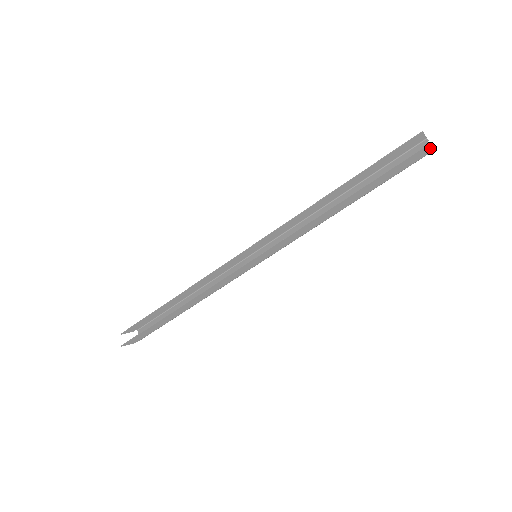
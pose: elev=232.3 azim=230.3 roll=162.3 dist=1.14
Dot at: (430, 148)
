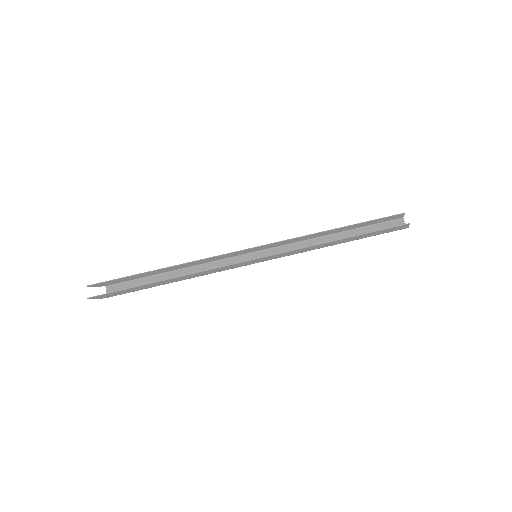
Dot at: (407, 226)
